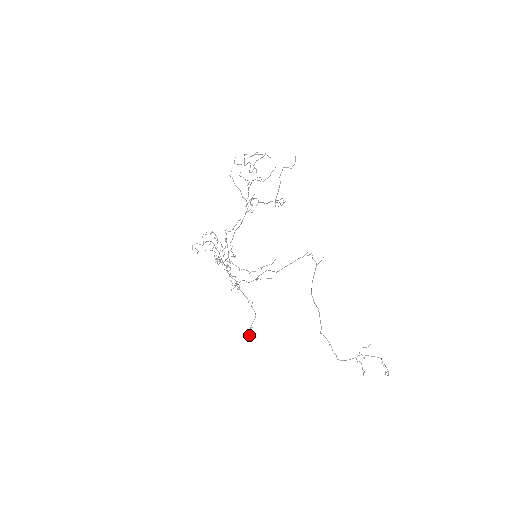
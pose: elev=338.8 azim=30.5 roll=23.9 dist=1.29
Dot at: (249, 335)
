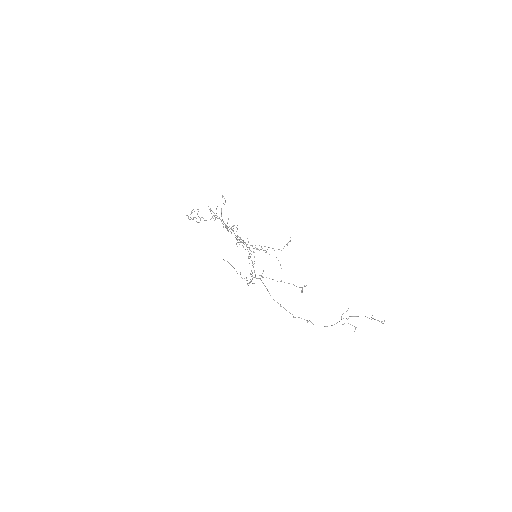
Dot at: occluded
